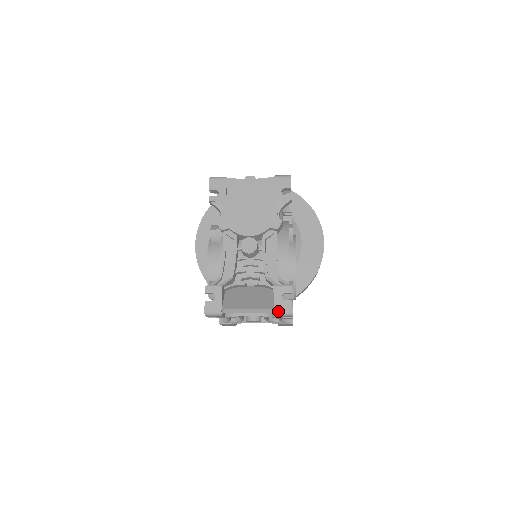
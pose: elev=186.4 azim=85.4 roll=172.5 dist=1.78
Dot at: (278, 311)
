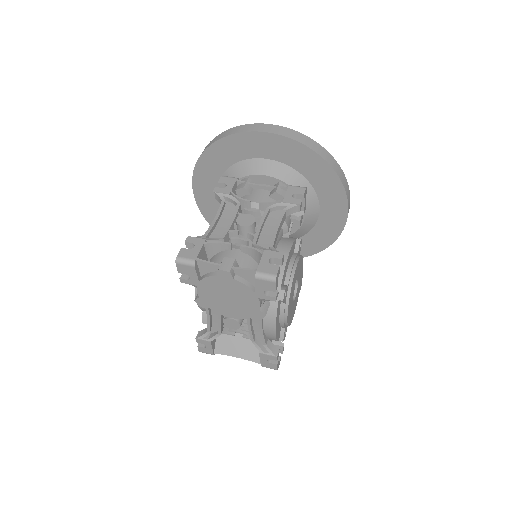
Dot at: occluded
